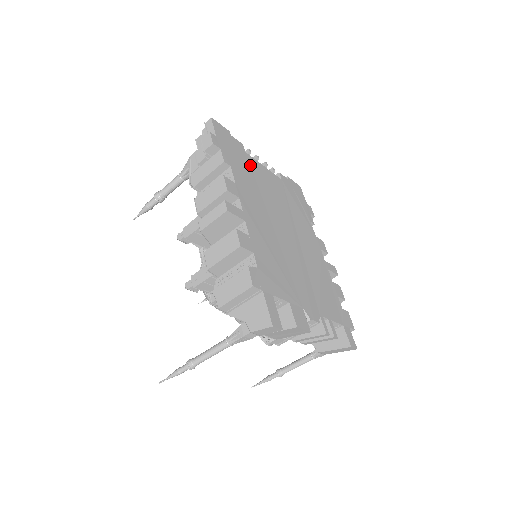
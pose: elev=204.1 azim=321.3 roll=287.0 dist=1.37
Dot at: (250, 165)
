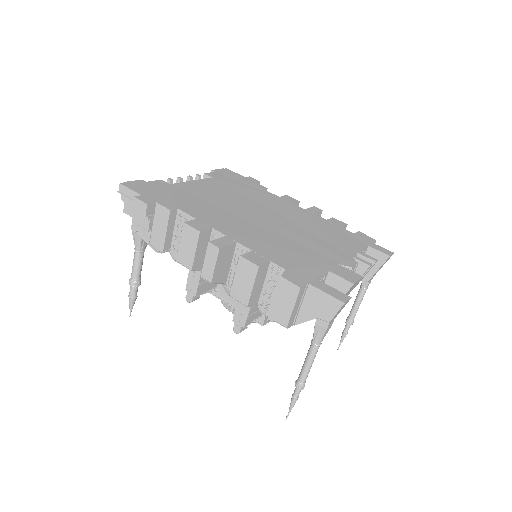
Dot at: (184, 191)
